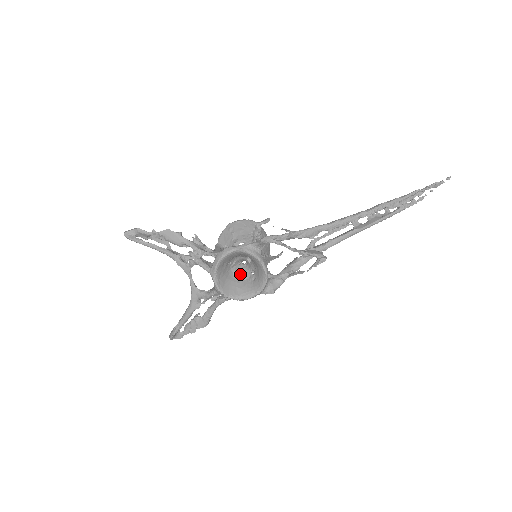
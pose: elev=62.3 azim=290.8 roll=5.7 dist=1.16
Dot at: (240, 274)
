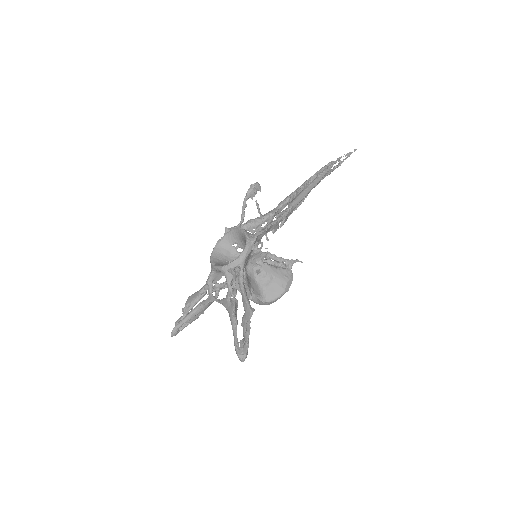
Dot at: occluded
